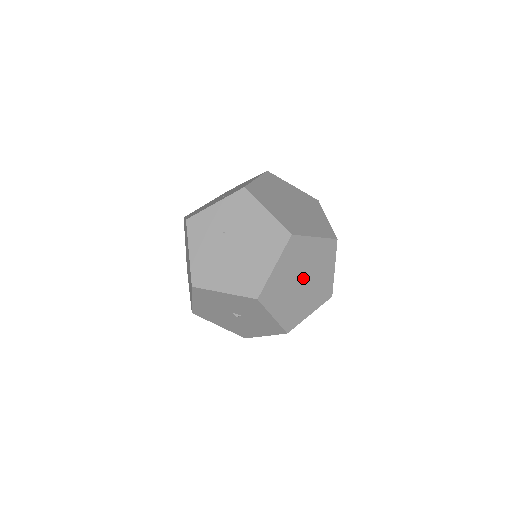
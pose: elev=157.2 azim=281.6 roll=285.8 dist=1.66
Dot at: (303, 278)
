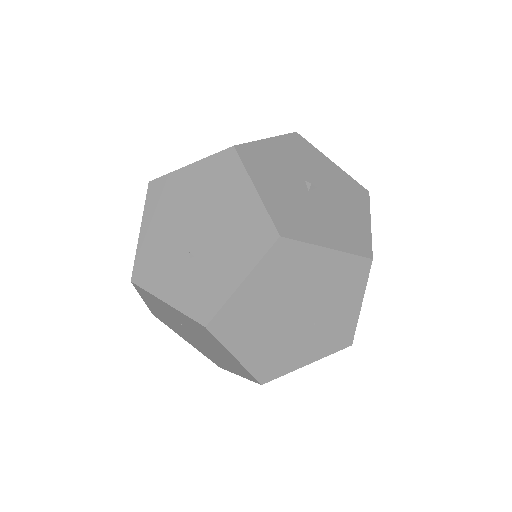
Dot at: occluded
